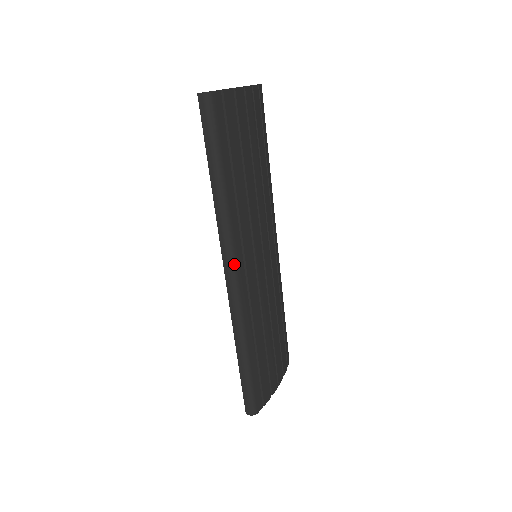
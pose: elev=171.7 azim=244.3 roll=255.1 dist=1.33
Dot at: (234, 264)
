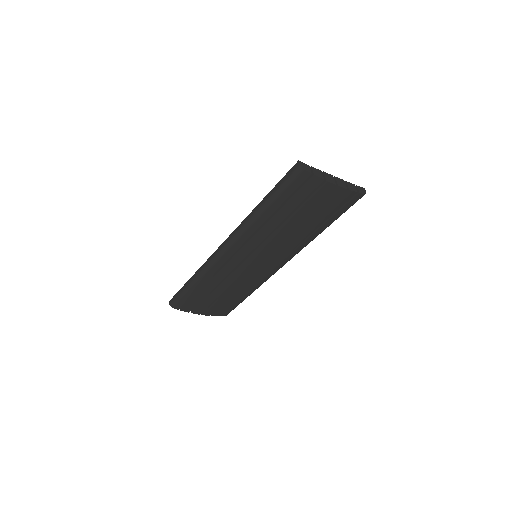
Dot at: (230, 244)
